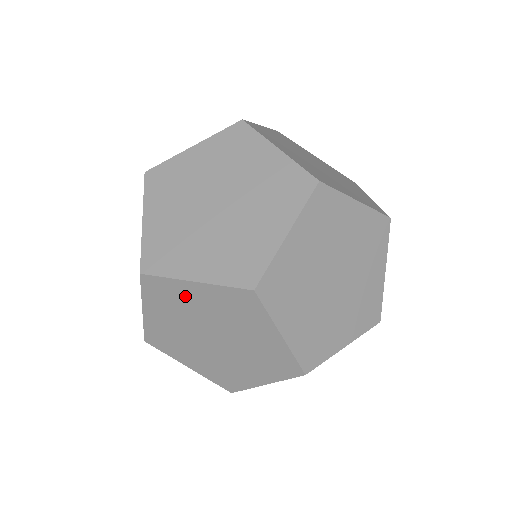
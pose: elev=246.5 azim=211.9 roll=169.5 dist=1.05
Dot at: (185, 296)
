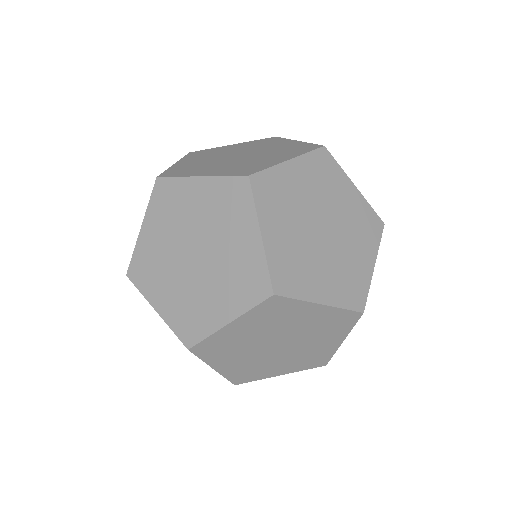
Dot at: occluded
